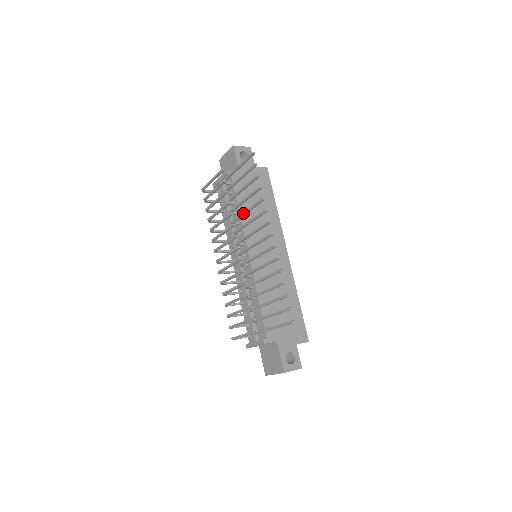
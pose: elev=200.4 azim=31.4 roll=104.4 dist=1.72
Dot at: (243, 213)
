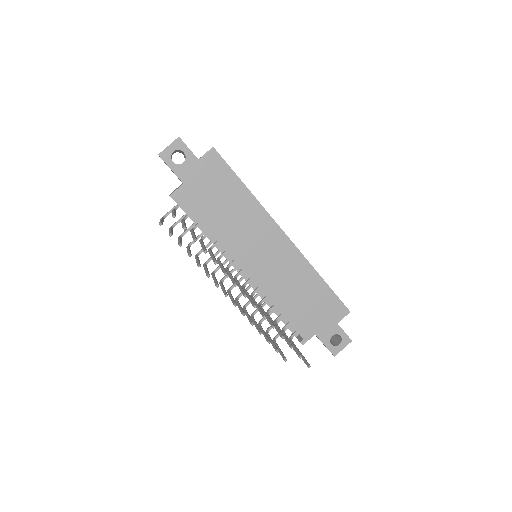
Dot at: occluded
